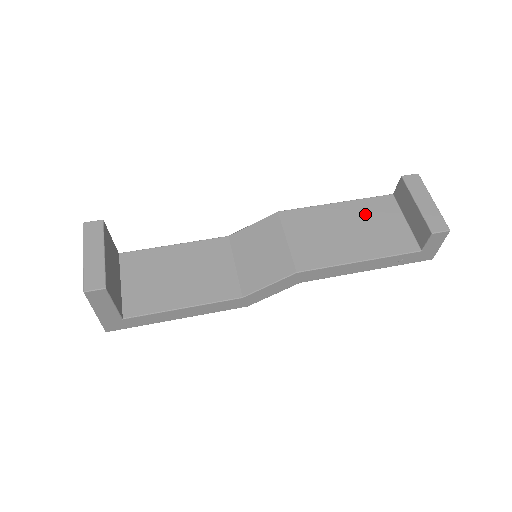
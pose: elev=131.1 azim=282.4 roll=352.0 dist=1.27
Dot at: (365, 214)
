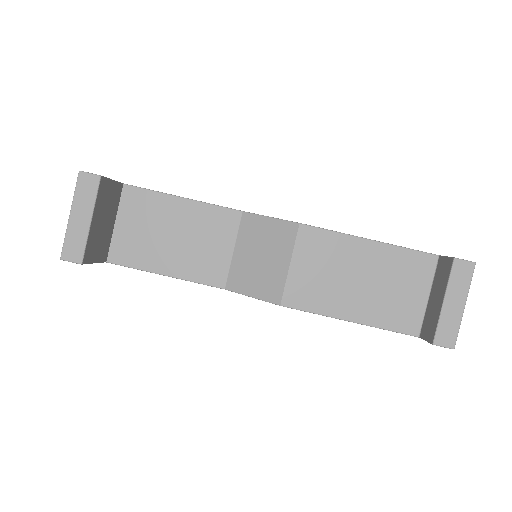
Dot at: (391, 268)
